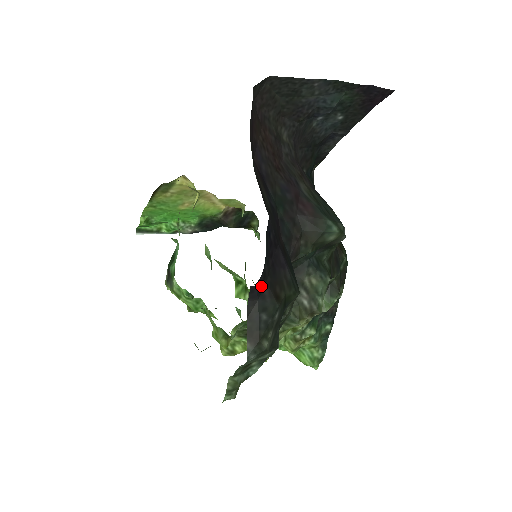
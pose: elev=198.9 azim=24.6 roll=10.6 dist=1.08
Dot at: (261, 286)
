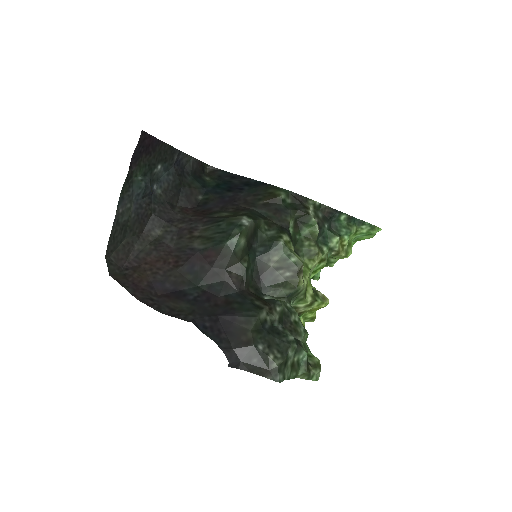
Dot at: (233, 356)
